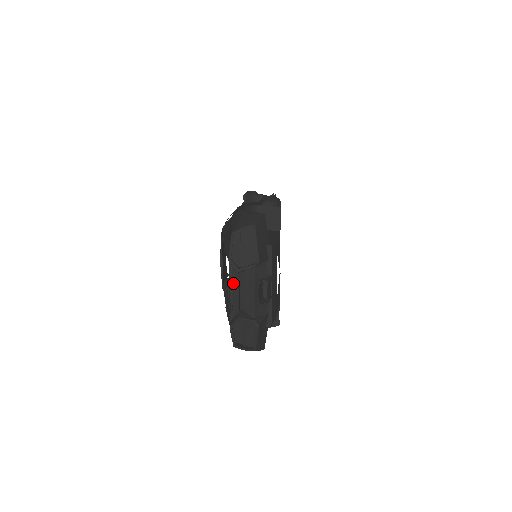
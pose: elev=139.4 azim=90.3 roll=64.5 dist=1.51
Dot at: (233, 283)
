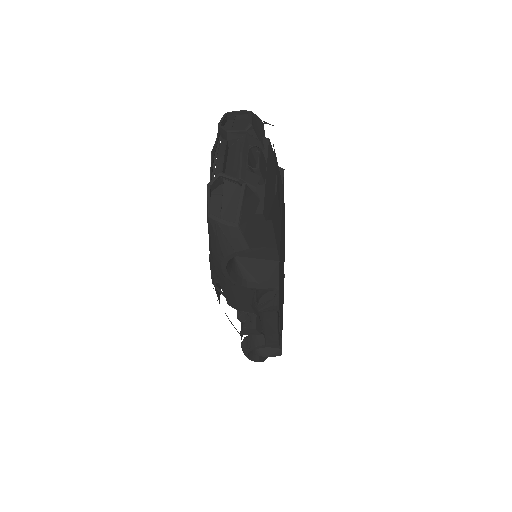
Dot at: (219, 151)
